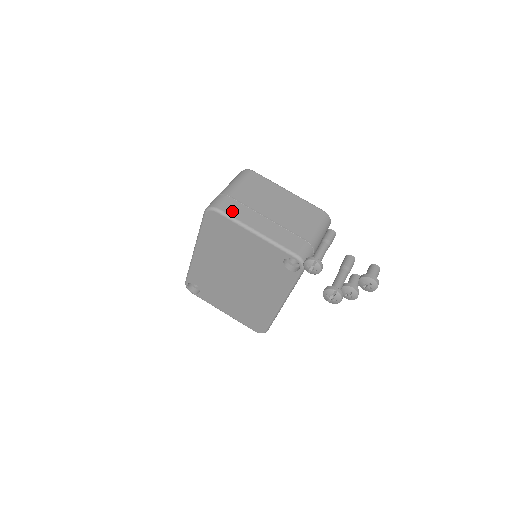
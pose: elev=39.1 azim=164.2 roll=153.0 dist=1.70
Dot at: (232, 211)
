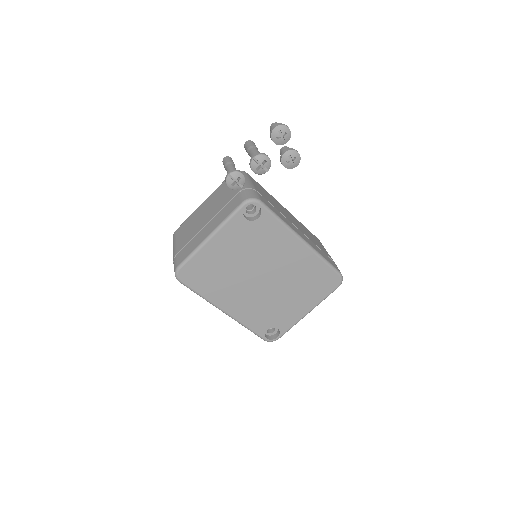
Dot at: (185, 254)
